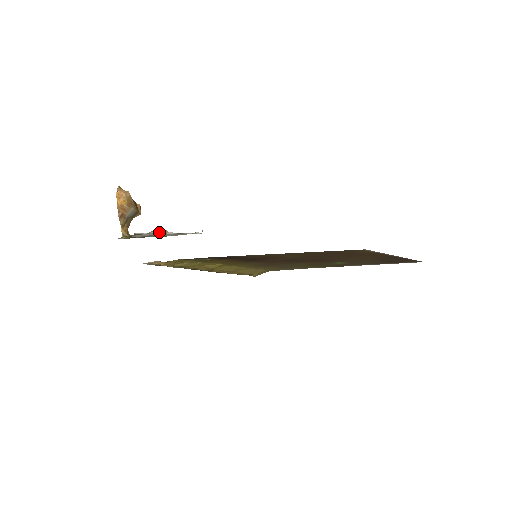
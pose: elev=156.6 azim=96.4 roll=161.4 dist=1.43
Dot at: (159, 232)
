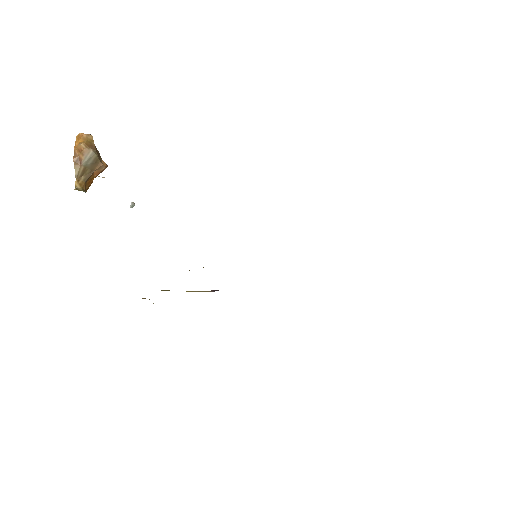
Dot at: occluded
